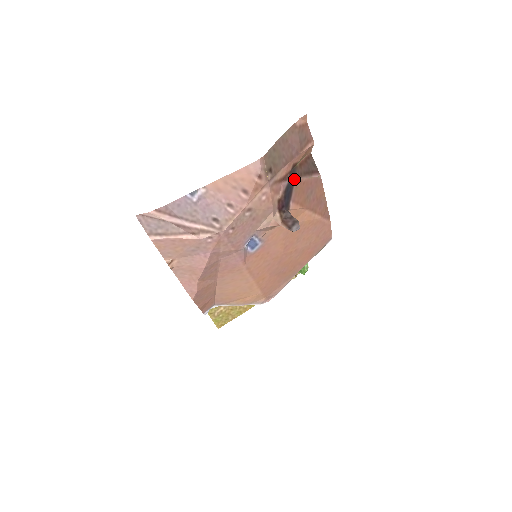
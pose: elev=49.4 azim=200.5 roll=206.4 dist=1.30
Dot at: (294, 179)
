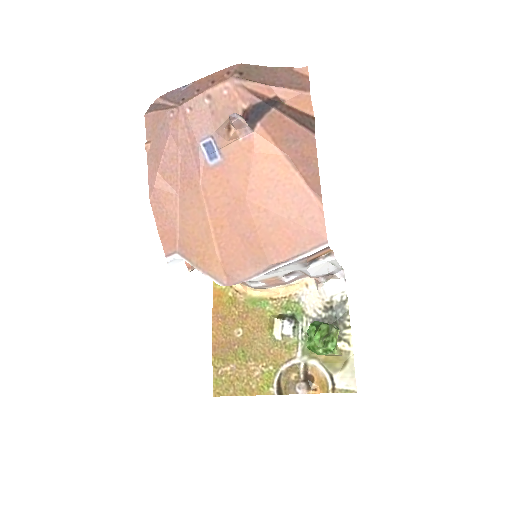
Dot at: (271, 107)
